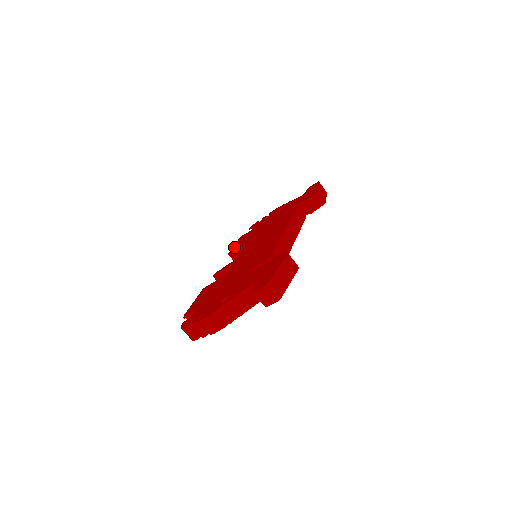
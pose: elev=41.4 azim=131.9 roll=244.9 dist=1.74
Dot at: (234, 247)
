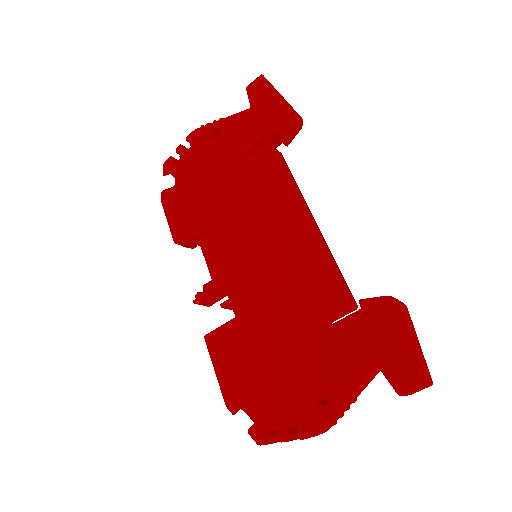
Dot at: (174, 226)
